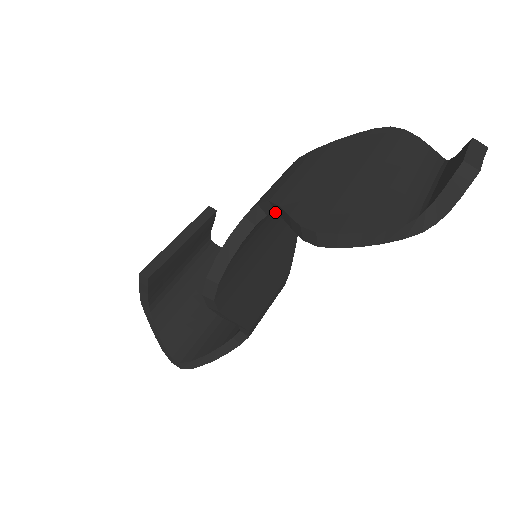
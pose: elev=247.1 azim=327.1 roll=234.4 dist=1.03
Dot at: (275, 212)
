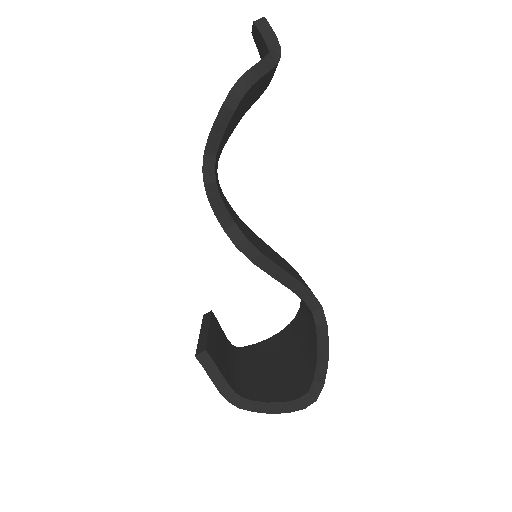
Dot at: (214, 155)
